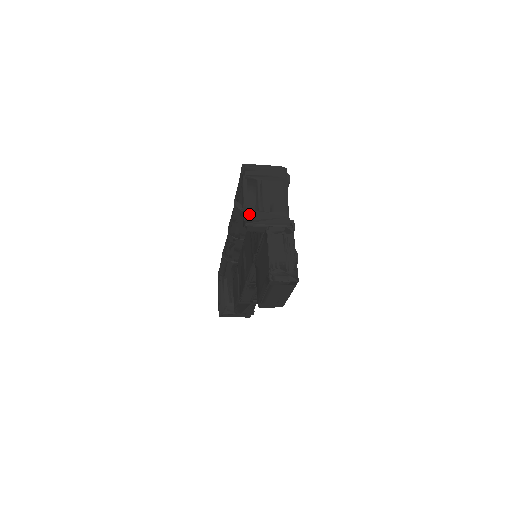
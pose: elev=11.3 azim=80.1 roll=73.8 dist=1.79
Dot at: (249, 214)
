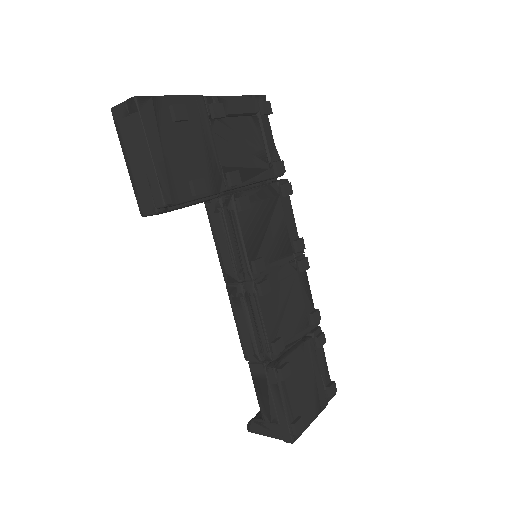
Dot at: occluded
